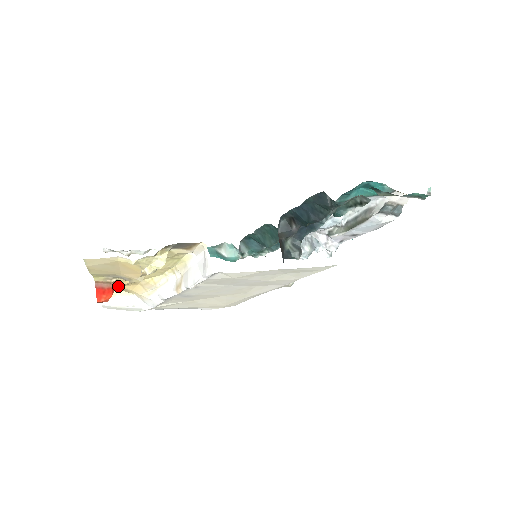
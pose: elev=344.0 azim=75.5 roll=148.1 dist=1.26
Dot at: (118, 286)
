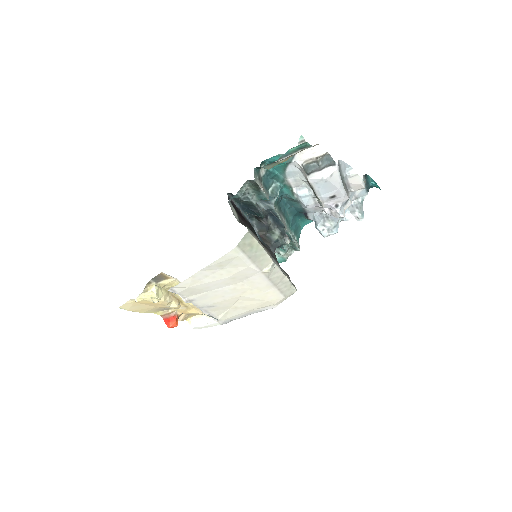
Dot at: (180, 314)
